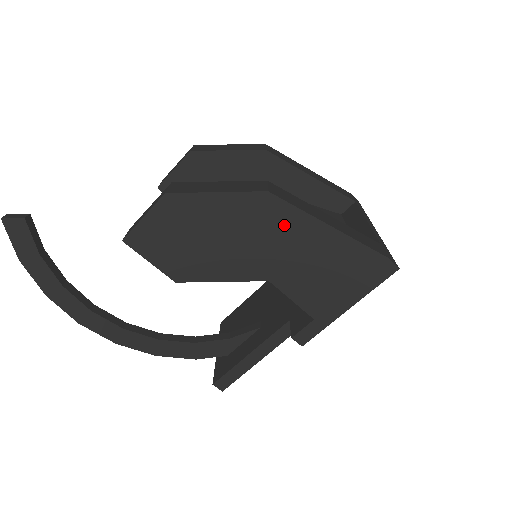
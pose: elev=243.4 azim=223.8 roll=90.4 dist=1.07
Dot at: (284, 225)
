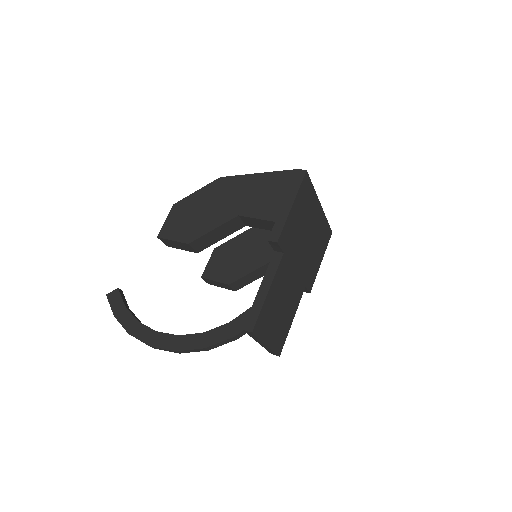
Dot at: (234, 186)
